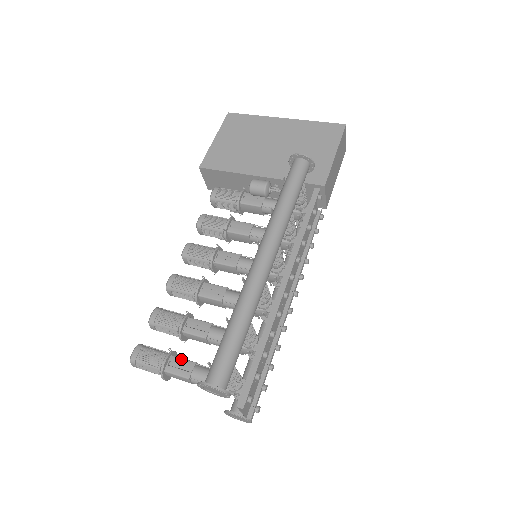
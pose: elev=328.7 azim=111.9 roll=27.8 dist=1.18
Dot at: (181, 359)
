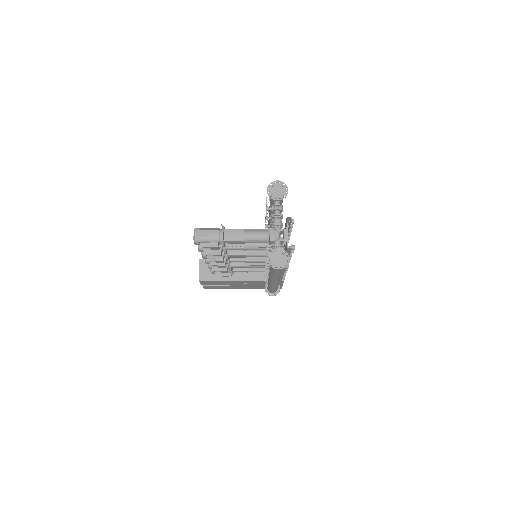
Dot at: occluded
